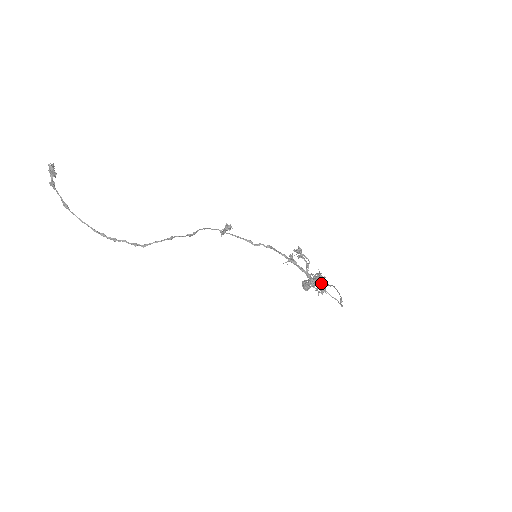
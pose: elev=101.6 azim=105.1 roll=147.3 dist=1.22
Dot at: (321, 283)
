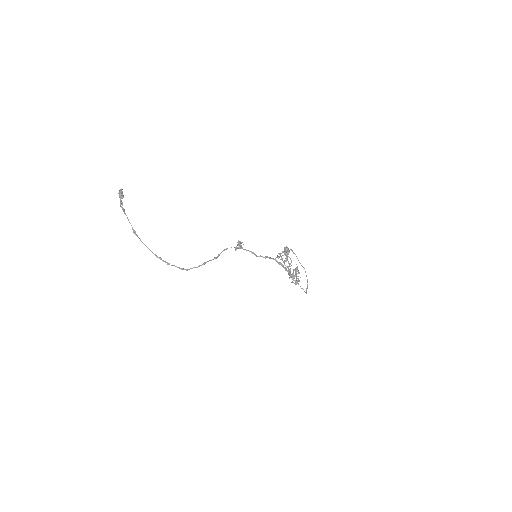
Dot at: (296, 276)
